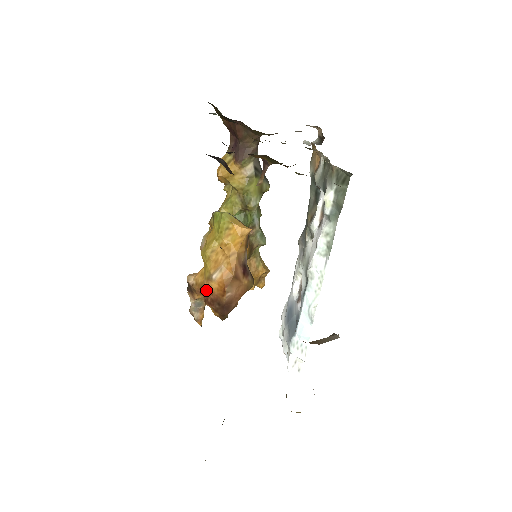
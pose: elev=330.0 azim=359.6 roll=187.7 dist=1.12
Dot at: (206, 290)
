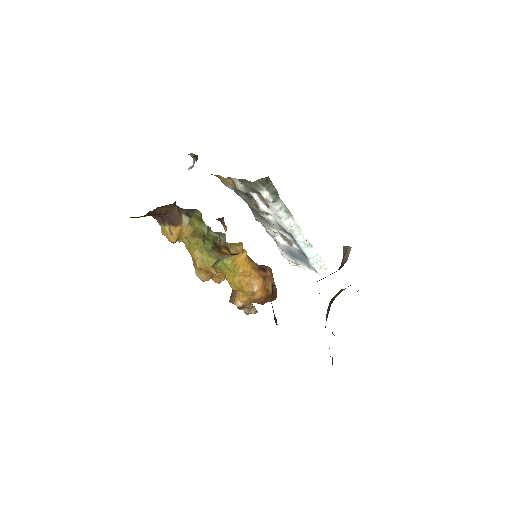
Dot at: (256, 300)
